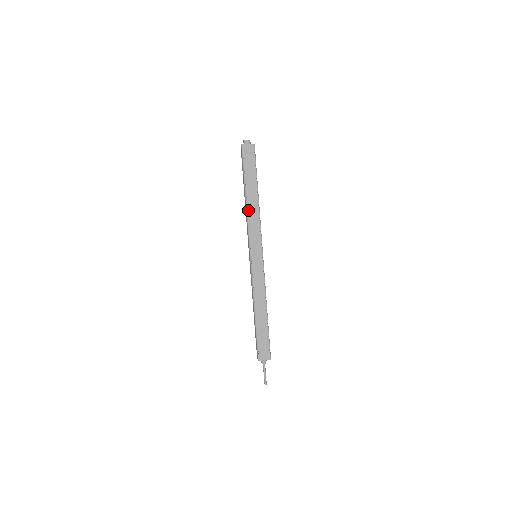
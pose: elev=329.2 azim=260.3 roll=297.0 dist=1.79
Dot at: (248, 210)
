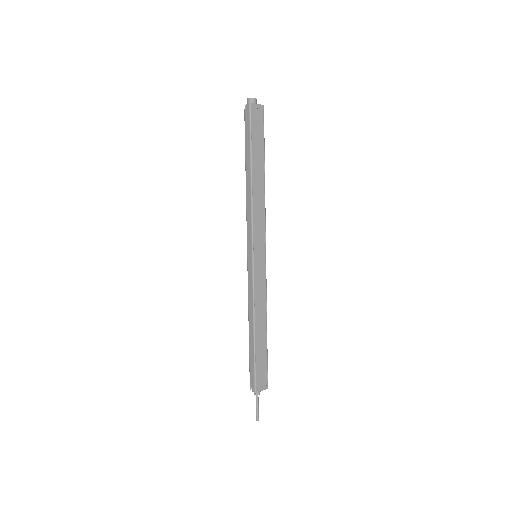
Dot at: (253, 194)
